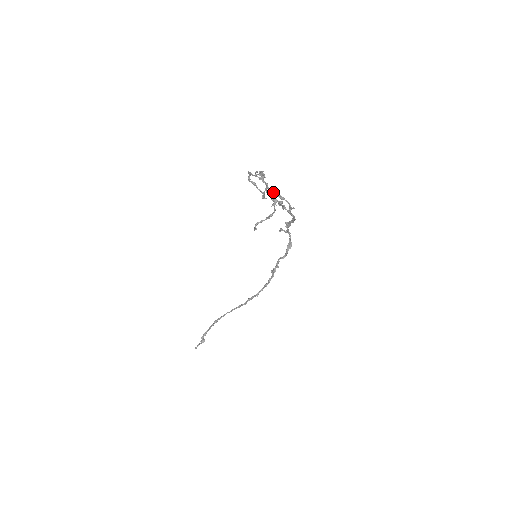
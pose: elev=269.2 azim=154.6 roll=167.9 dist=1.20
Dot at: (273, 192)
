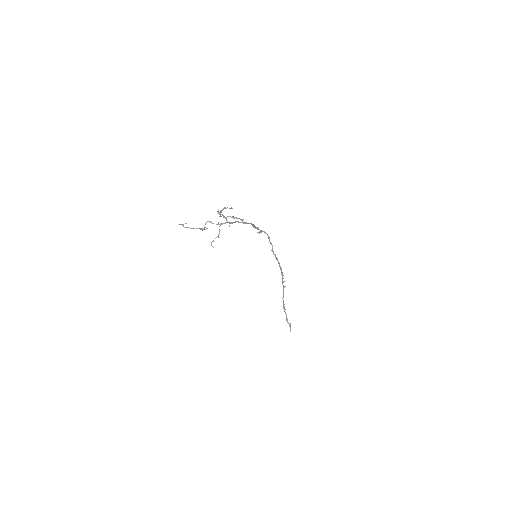
Dot at: occluded
